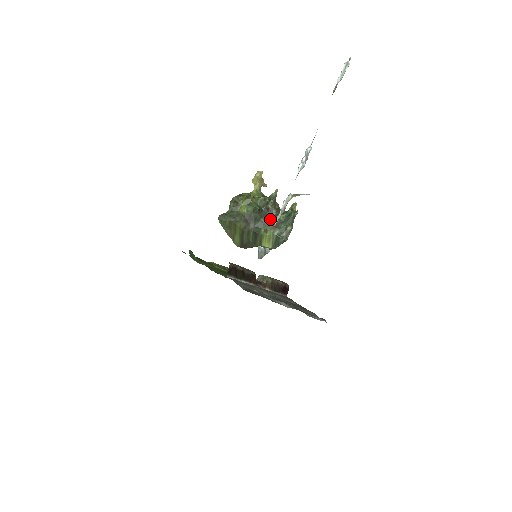
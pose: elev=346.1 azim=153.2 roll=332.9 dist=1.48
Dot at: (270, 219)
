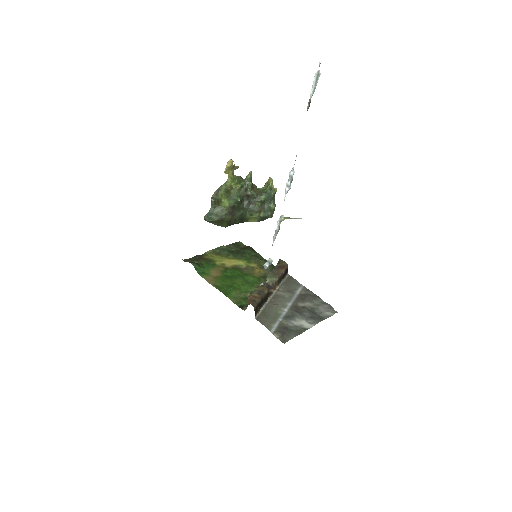
Dot at: (253, 204)
